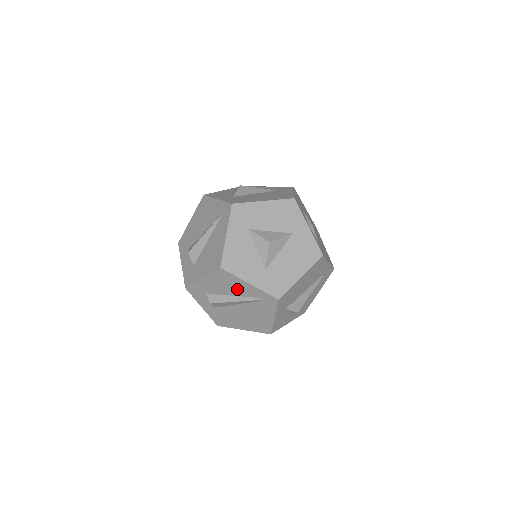
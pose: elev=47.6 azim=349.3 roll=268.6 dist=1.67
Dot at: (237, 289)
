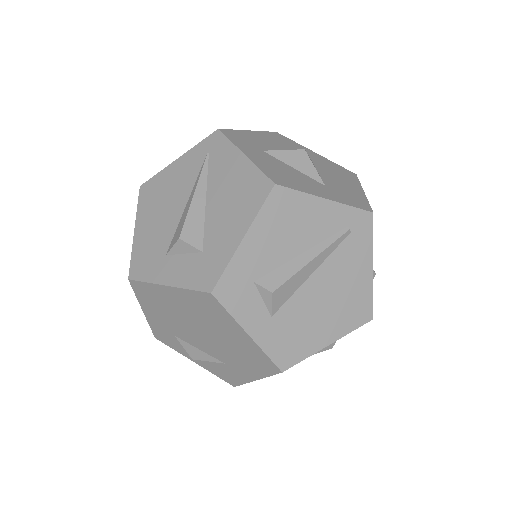
Dot at: (308, 228)
